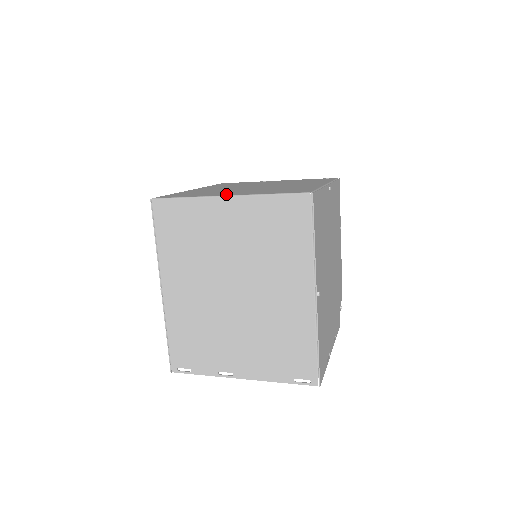
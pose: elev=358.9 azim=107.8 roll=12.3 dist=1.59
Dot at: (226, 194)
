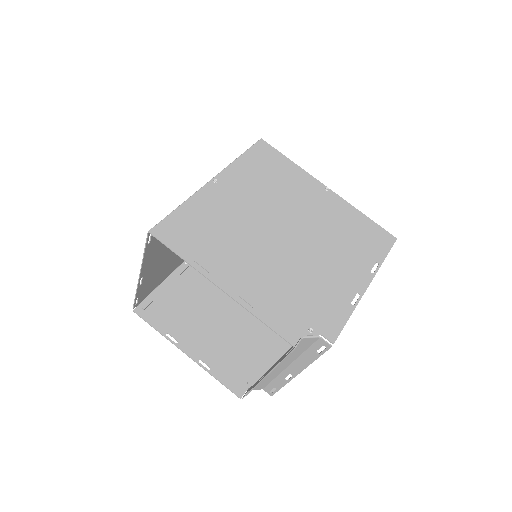
Dot at: occluded
